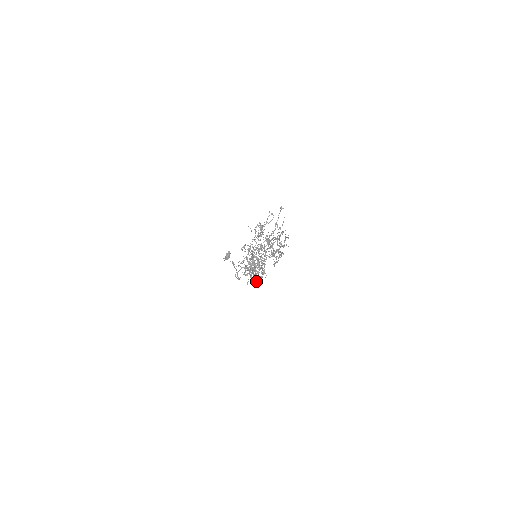
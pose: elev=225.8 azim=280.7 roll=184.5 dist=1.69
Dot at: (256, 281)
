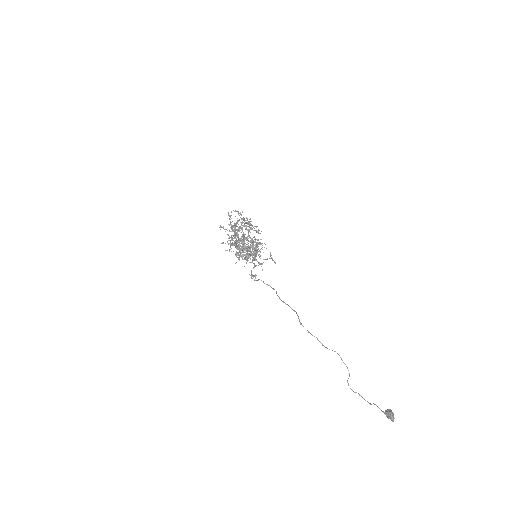
Dot at: (250, 246)
